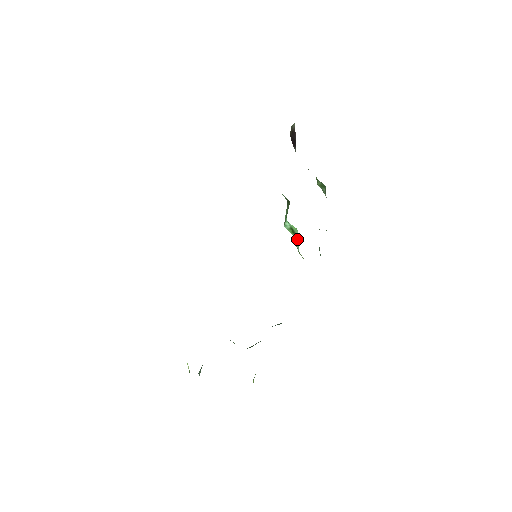
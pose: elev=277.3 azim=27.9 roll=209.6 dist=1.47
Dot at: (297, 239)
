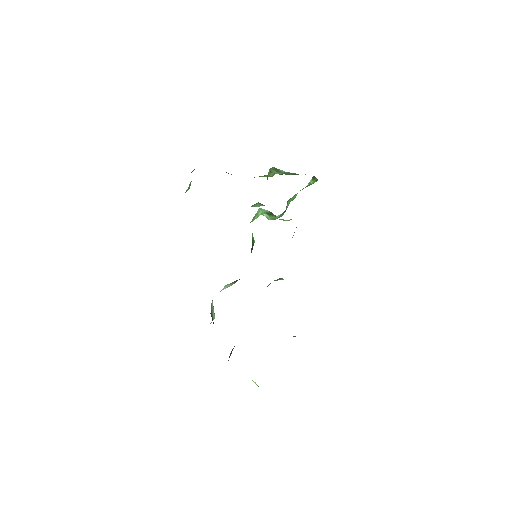
Dot at: occluded
